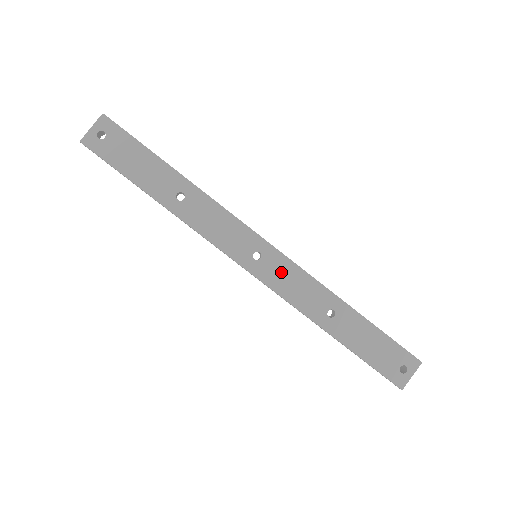
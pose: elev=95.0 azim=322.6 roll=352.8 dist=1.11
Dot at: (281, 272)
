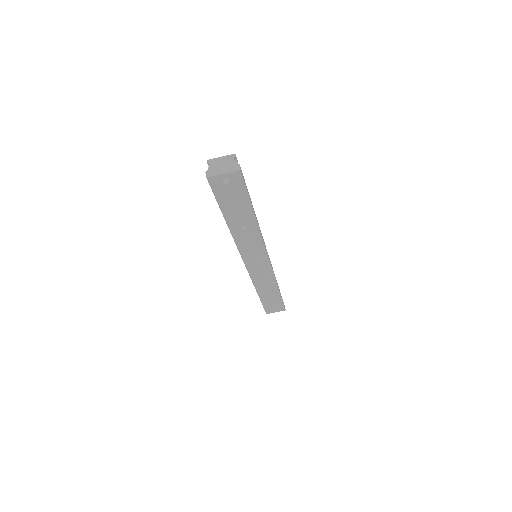
Dot at: (262, 271)
